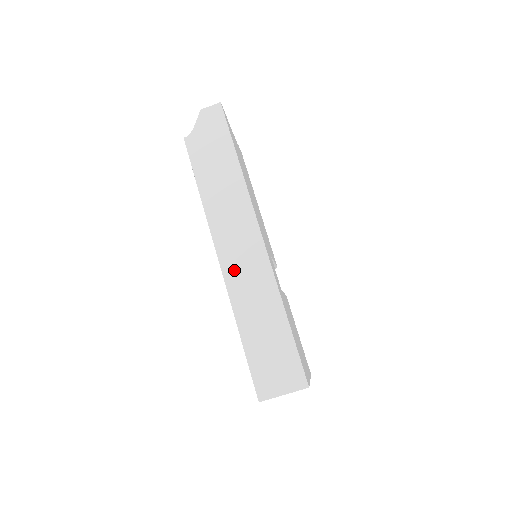
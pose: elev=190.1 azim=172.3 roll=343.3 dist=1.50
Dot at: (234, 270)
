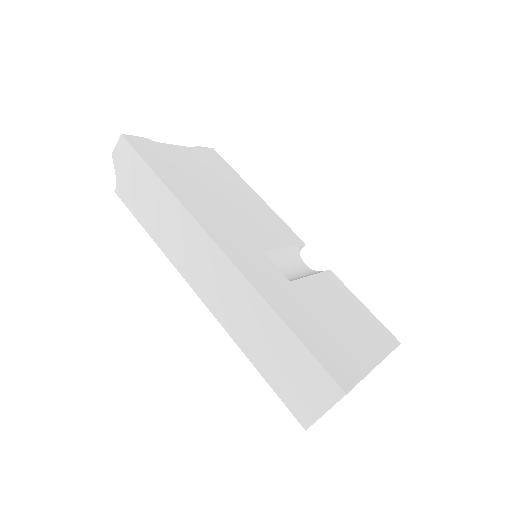
Dot at: (214, 298)
